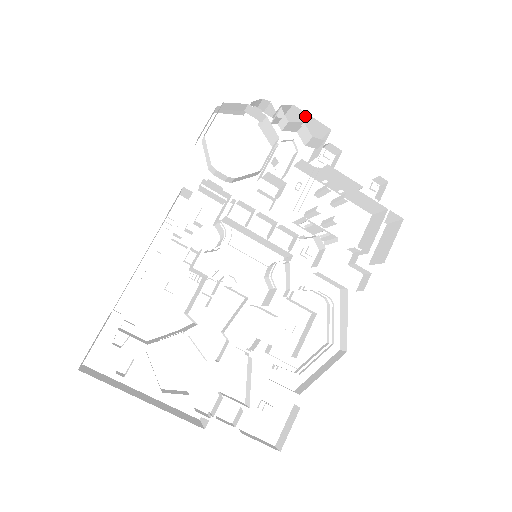
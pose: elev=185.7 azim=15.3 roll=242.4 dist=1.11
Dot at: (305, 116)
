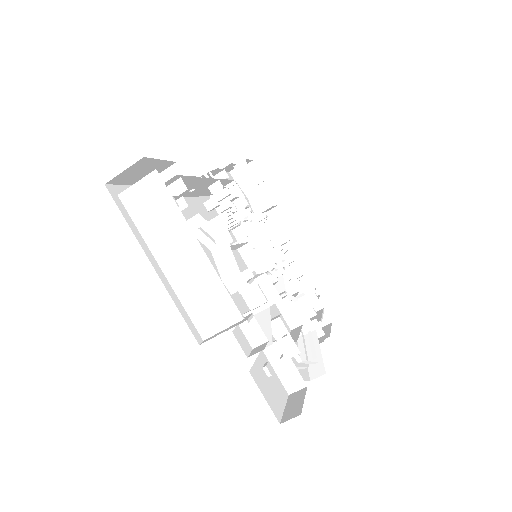
Dot at: occluded
